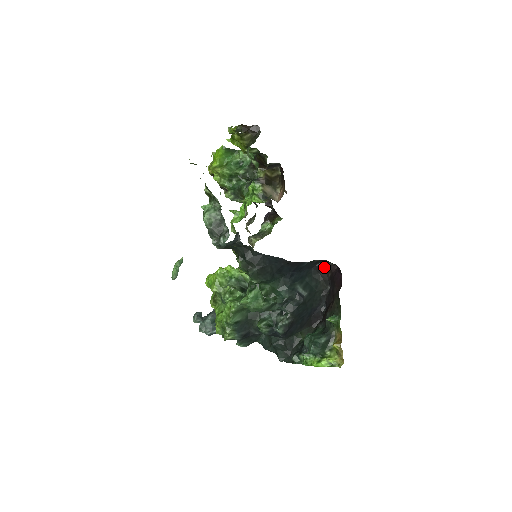
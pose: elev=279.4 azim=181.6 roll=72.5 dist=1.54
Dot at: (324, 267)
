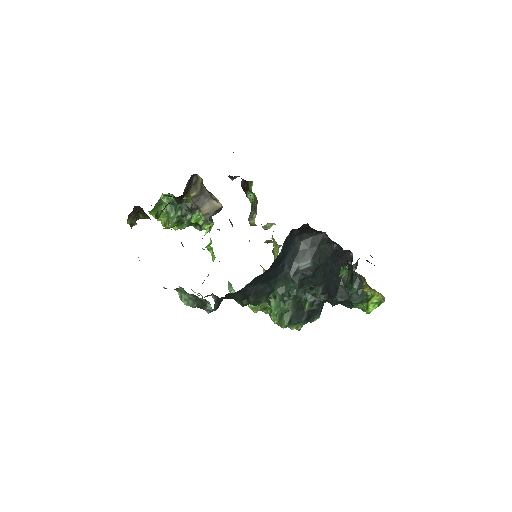
Dot at: (301, 229)
